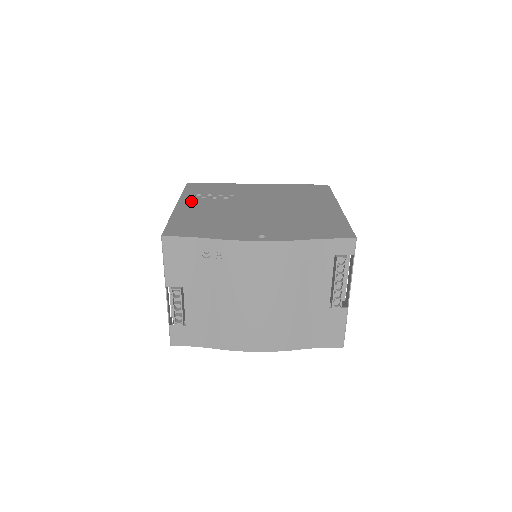
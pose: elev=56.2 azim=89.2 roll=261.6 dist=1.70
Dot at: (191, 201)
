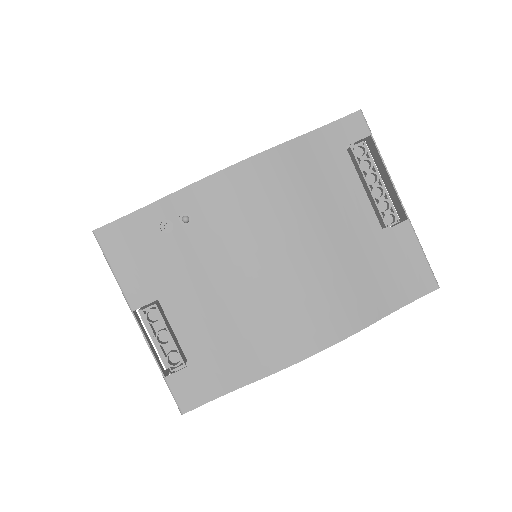
Dot at: occluded
